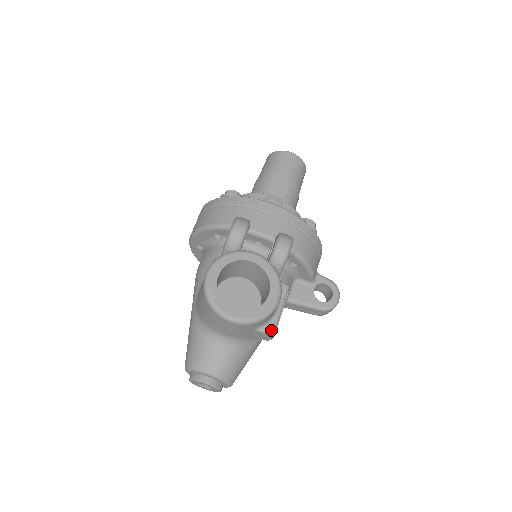
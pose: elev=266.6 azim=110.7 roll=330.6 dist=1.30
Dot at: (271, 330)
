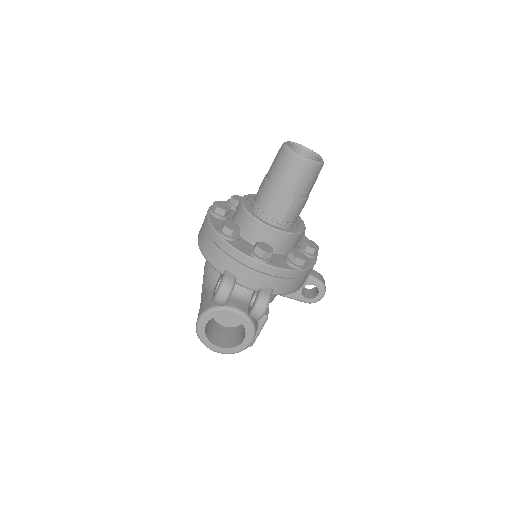
Dot at: occluded
